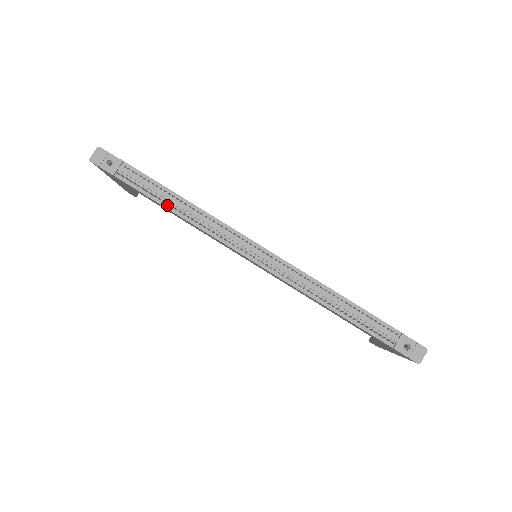
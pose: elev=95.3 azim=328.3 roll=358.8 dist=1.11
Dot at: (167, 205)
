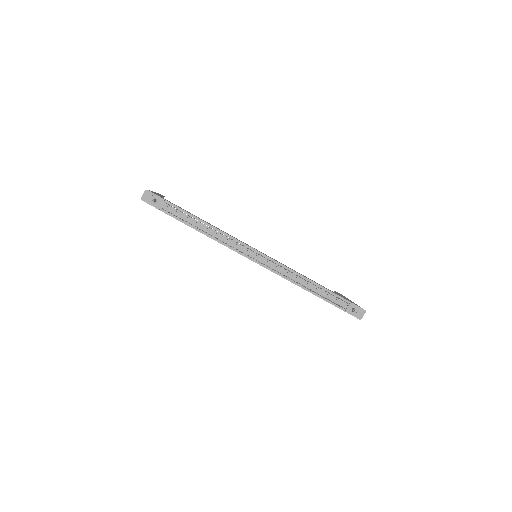
Dot at: (197, 228)
